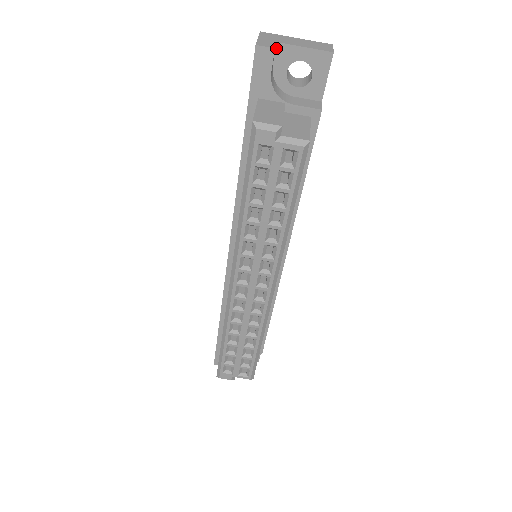
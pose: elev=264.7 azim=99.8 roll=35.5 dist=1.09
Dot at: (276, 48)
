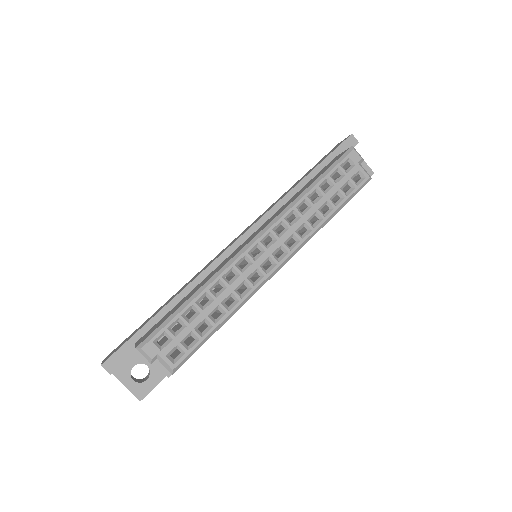
Dot at: occluded
